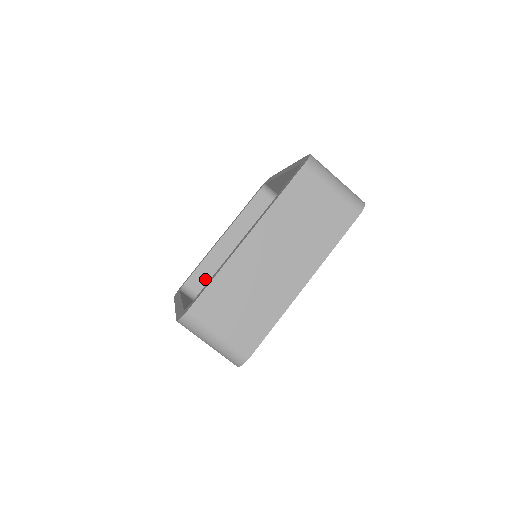
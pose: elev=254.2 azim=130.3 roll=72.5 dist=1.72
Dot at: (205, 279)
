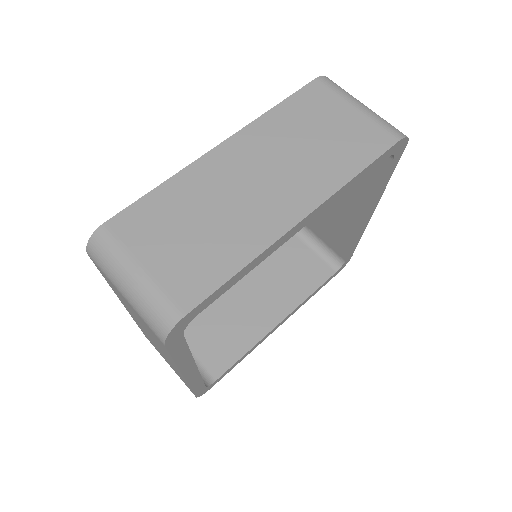
Dot at: (195, 322)
